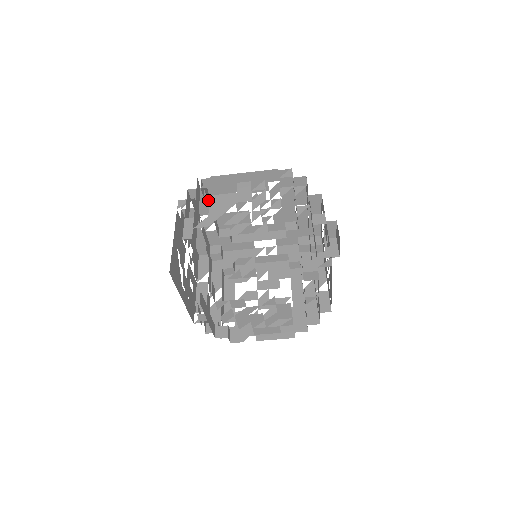
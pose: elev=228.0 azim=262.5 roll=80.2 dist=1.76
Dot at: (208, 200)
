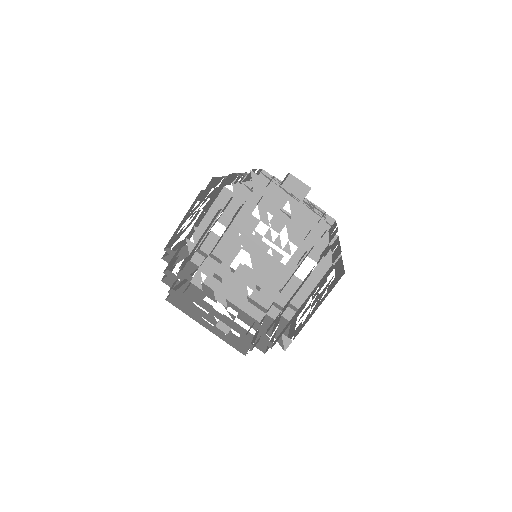
Dot at: occluded
